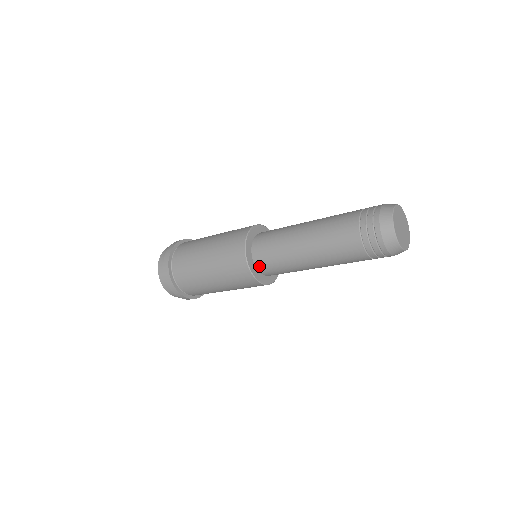
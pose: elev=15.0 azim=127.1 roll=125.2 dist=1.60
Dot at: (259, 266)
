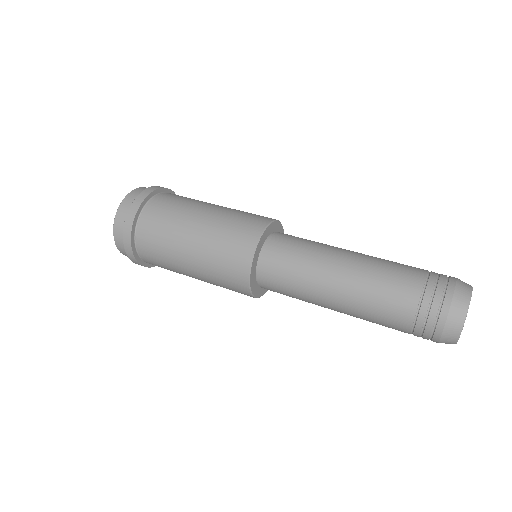
Dot at: occluded
